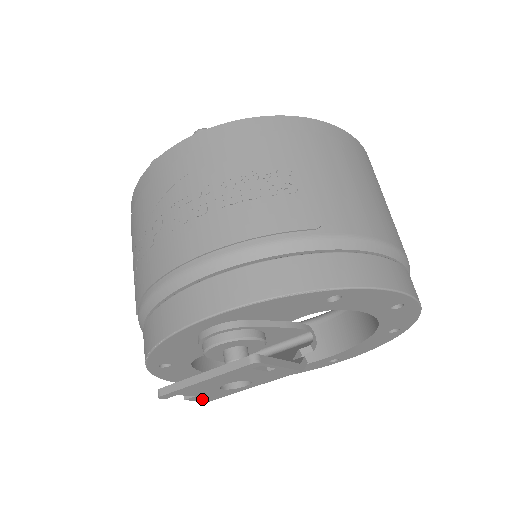
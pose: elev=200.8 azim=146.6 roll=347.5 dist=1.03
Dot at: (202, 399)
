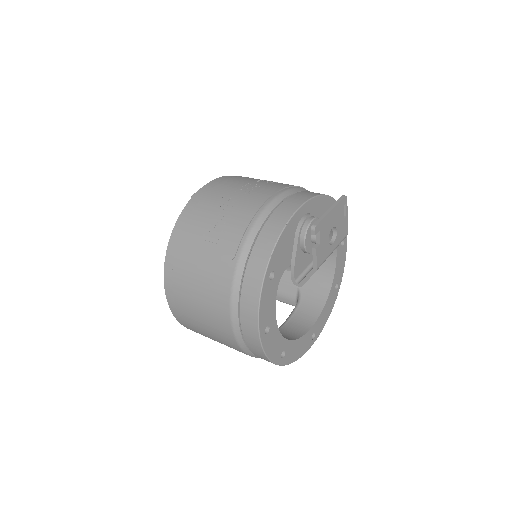
Dot at: (318, 257)
